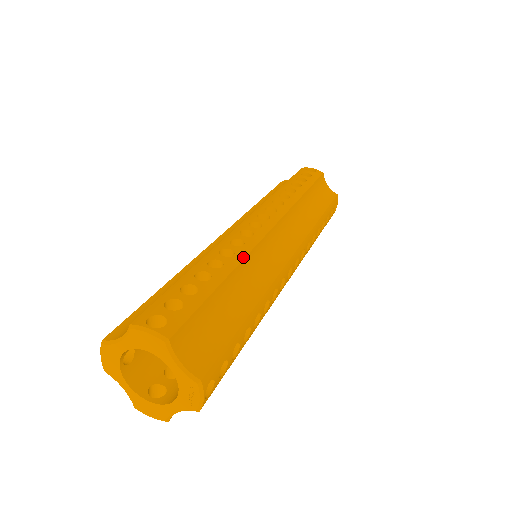
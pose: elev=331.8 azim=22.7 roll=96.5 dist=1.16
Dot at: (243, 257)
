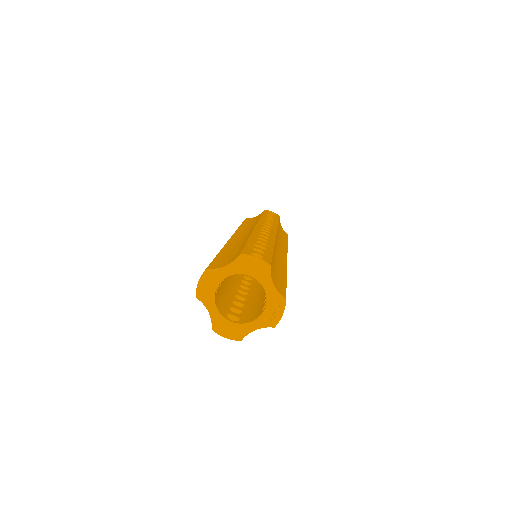
Dot at: (274, 242)
